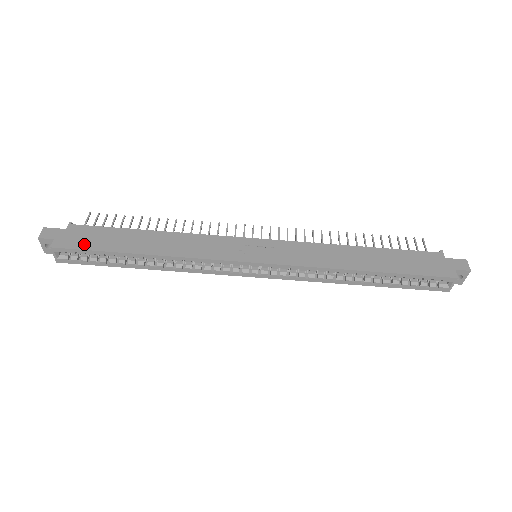
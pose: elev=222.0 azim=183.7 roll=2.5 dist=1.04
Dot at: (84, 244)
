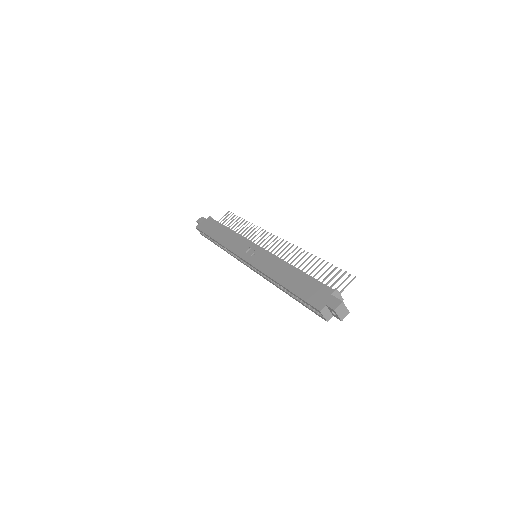
Dot at: (204, 229)
